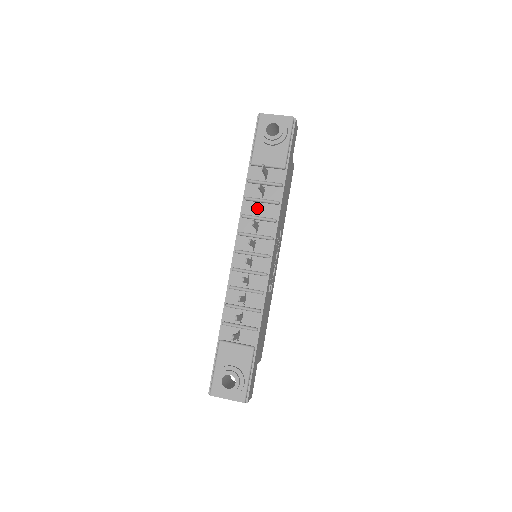
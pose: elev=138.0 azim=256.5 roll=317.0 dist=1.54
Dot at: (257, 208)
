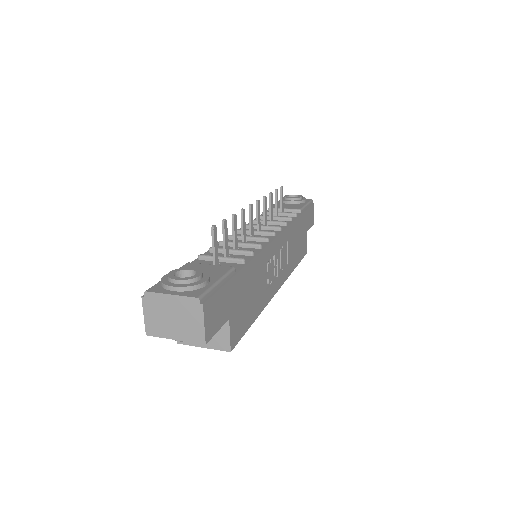
Dot at: (270, 202)
